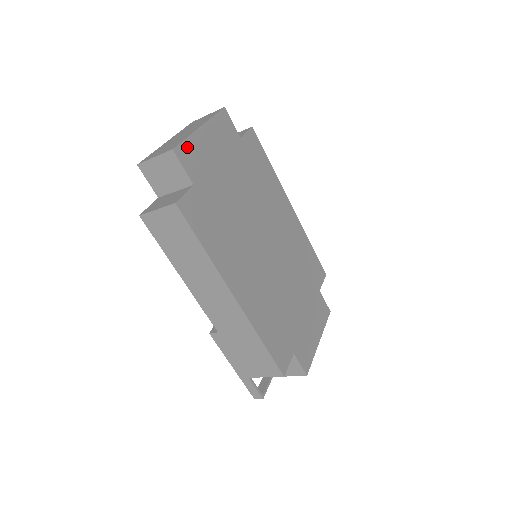
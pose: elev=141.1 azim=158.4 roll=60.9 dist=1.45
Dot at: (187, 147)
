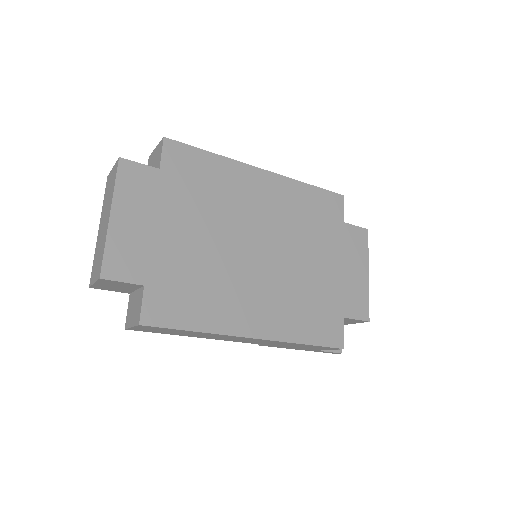
Dot at: (112, 257)
